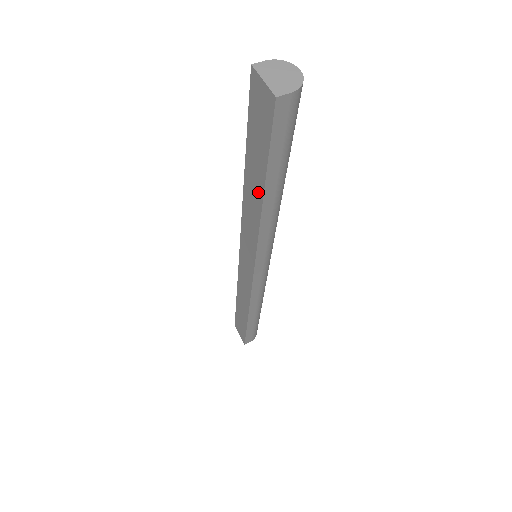
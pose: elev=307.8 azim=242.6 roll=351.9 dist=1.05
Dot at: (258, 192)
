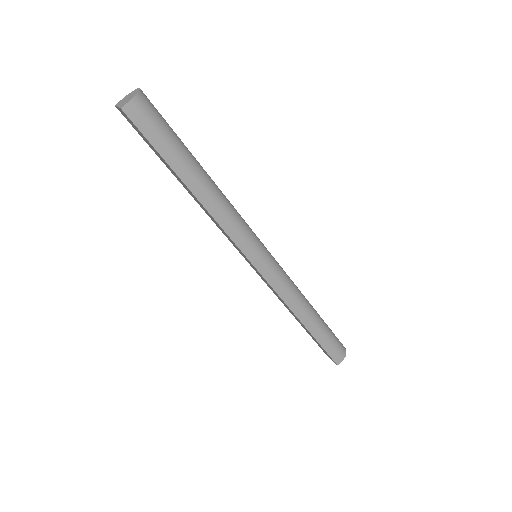
Dot at: (188, 189)
